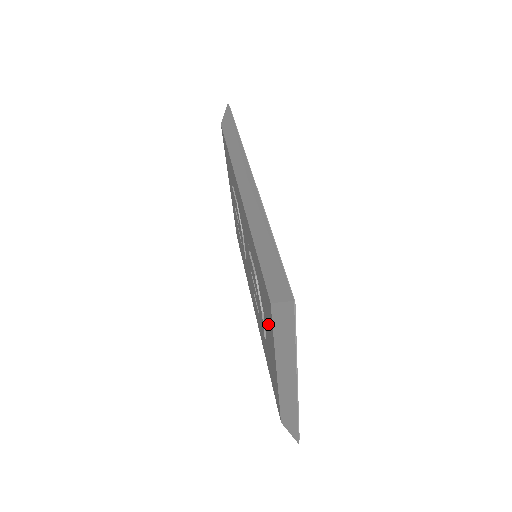
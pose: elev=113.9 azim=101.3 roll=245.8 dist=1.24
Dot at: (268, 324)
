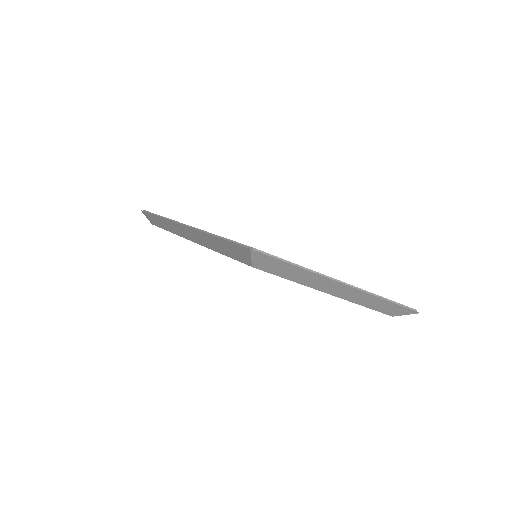
Dot at: occluded
